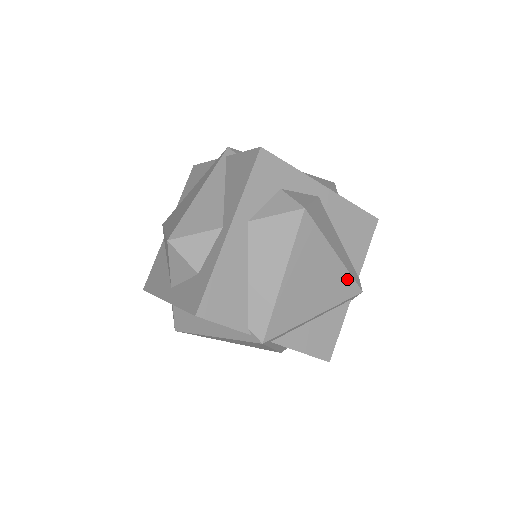
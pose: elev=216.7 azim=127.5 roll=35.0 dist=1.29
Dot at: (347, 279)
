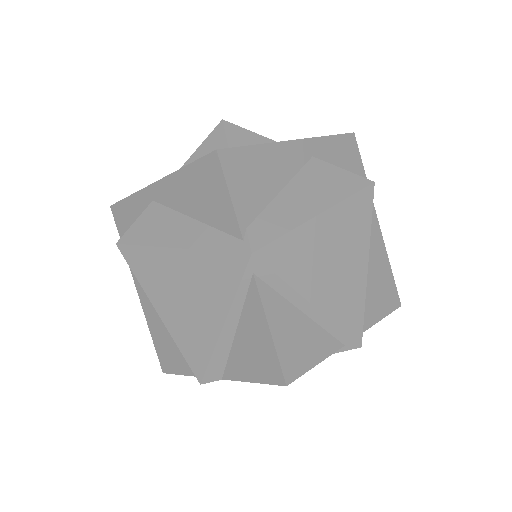
Dot at: (359, 308)
